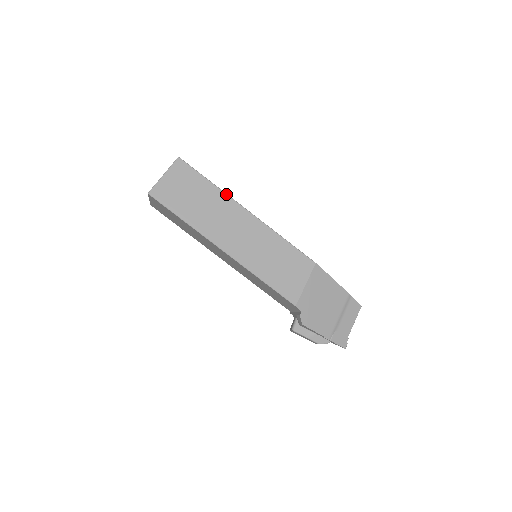
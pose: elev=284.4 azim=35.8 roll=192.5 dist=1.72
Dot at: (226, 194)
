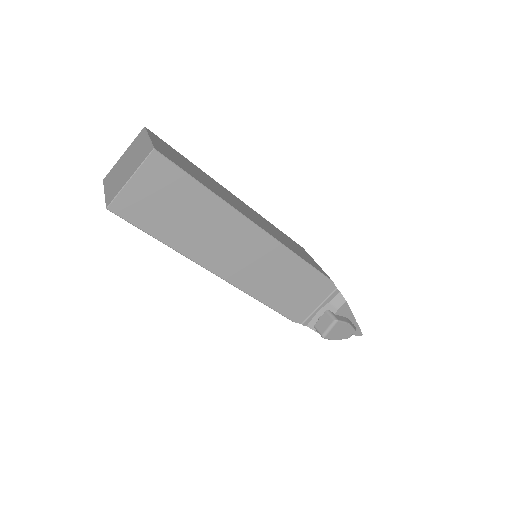
Dot at: (209, 176)
